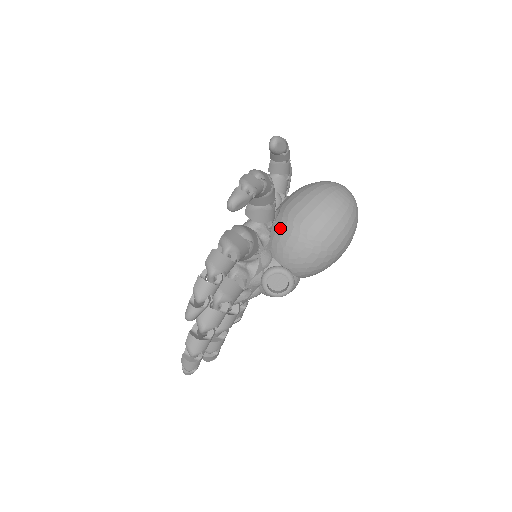
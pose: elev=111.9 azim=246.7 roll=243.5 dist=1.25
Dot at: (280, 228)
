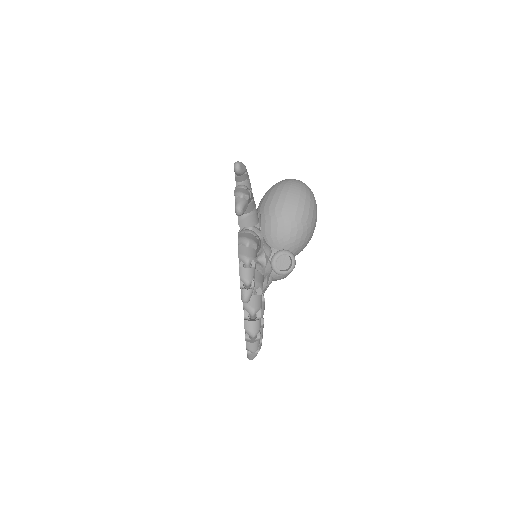
Dot at: (267, 224)
